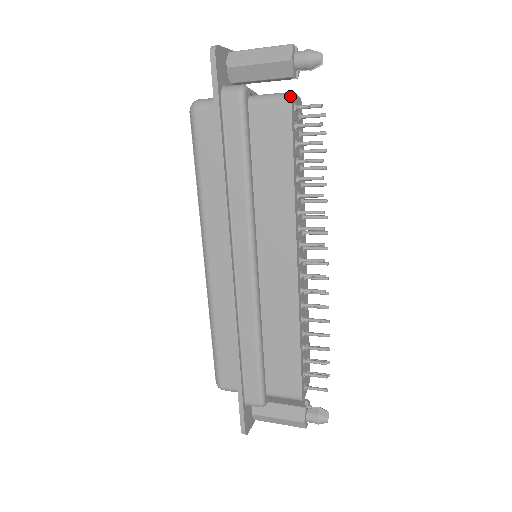
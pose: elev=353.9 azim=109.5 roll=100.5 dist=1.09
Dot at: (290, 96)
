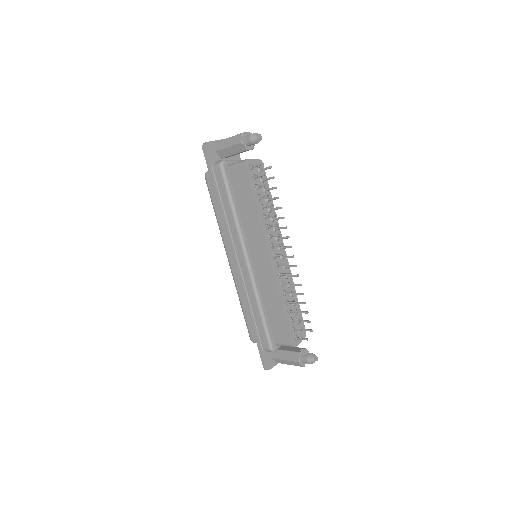
Dot at: (244, 162)
